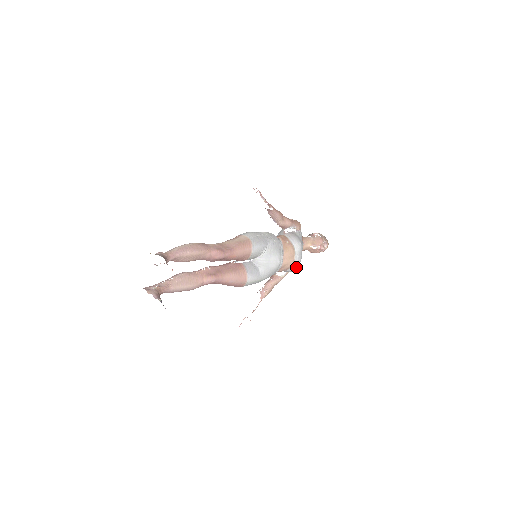
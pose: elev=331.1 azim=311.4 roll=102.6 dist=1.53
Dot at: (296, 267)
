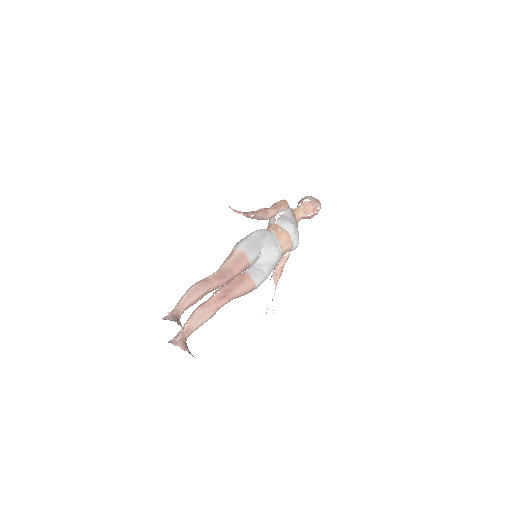
Dot at: (296, 246)
